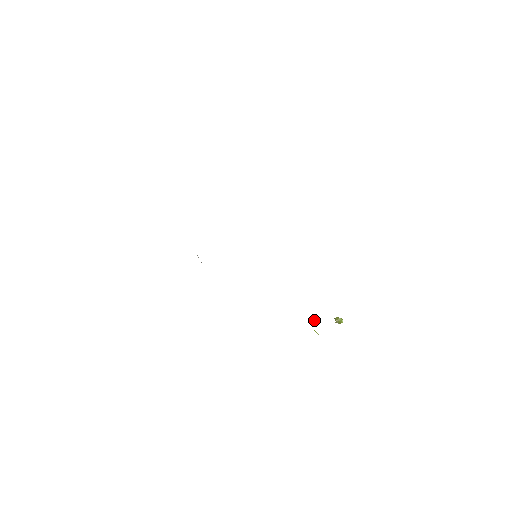
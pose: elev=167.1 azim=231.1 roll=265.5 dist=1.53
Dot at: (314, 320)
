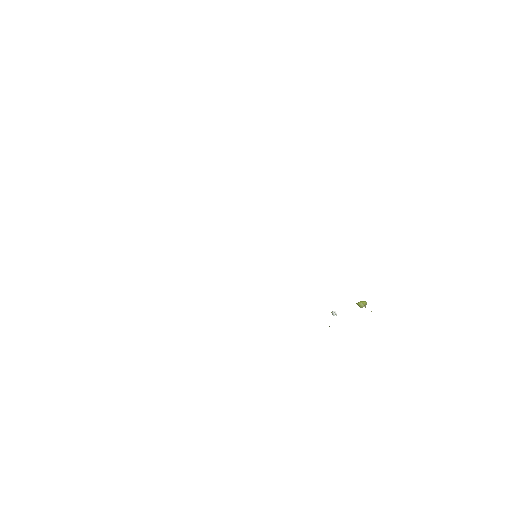
Dot at: (334, 312)
